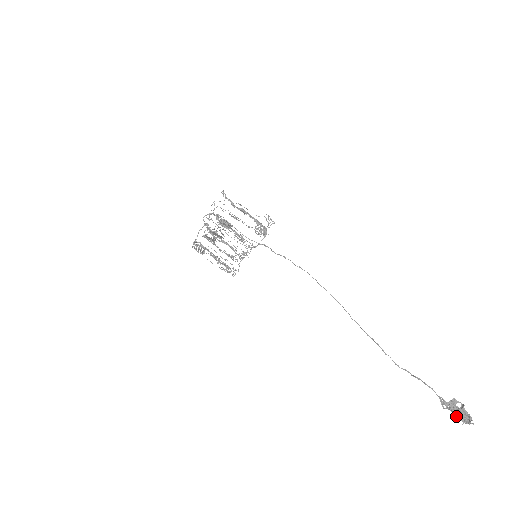
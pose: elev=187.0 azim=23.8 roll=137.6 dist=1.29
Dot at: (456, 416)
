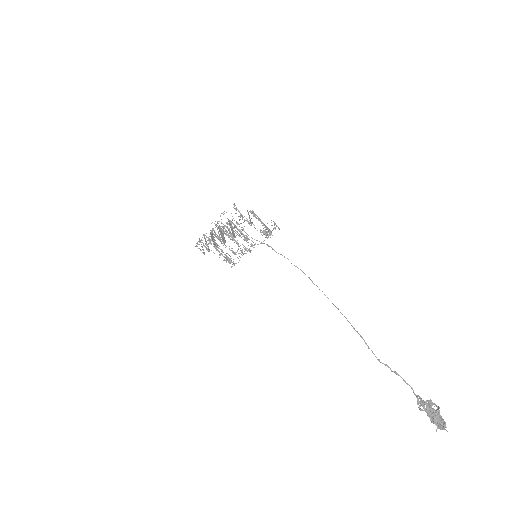
Dot at: (431, 420)
